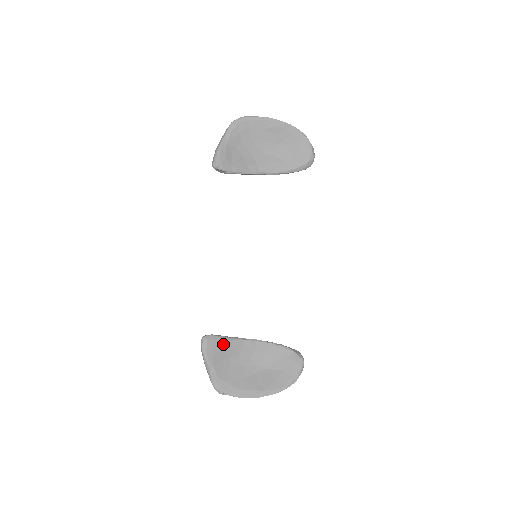
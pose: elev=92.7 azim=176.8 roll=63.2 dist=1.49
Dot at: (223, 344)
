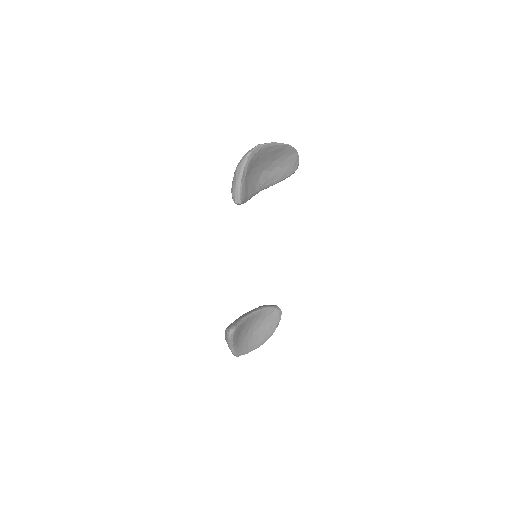
Dot at: (240, 327)
